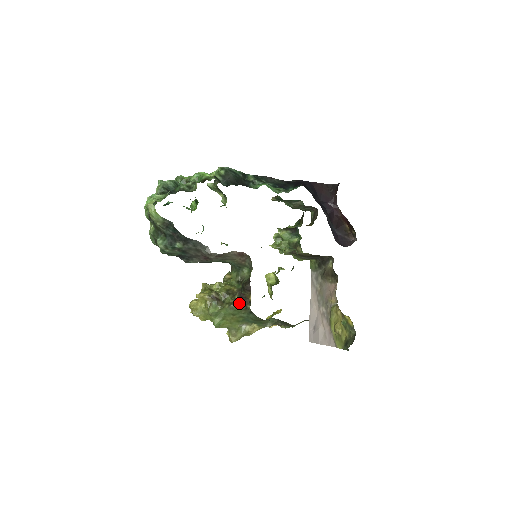
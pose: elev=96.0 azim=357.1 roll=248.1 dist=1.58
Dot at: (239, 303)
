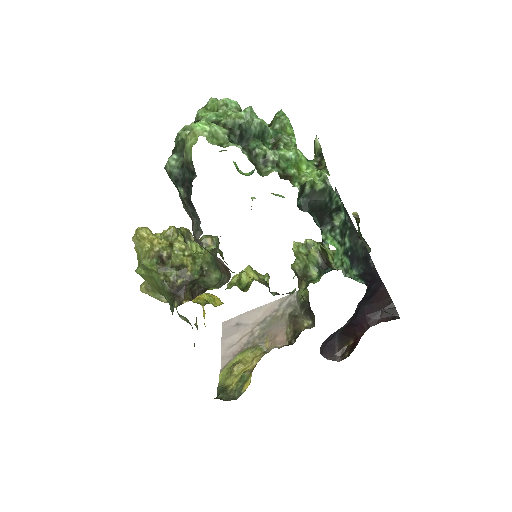
Dot at: (173, 290)
